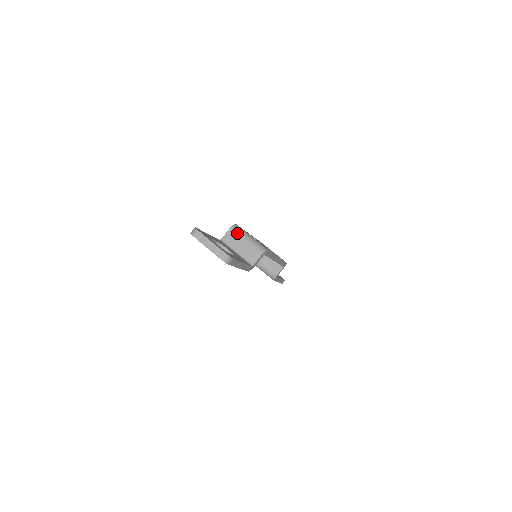
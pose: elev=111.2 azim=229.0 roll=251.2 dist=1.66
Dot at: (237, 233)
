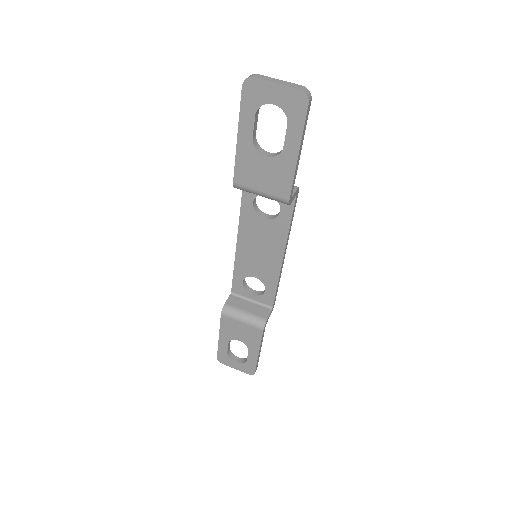
Dot at: occluded
